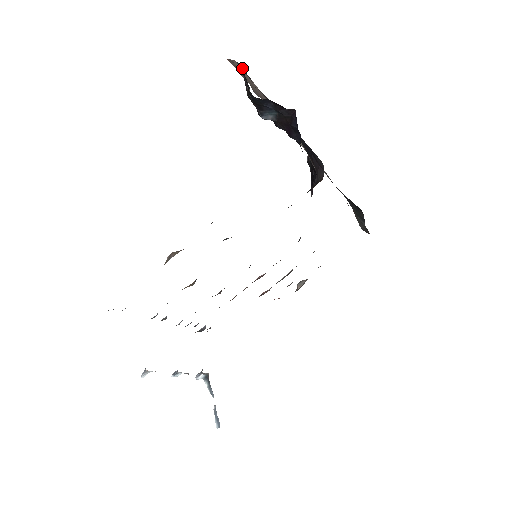
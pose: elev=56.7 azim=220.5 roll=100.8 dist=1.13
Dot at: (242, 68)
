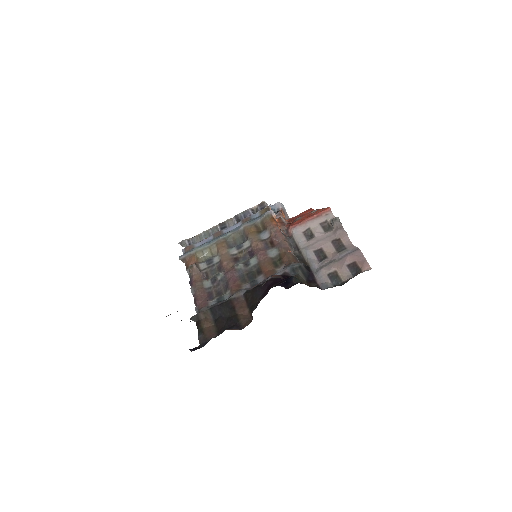
Dot at: occluded
